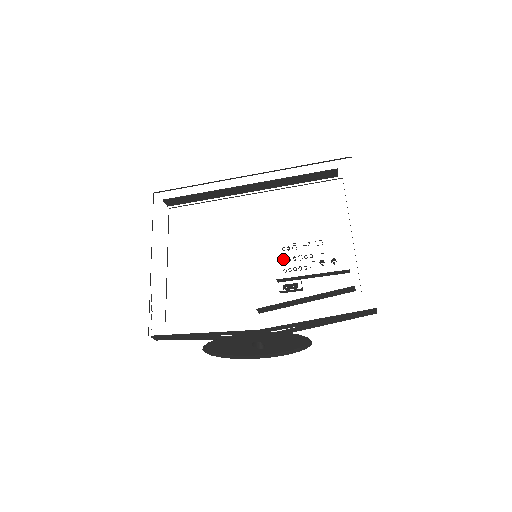
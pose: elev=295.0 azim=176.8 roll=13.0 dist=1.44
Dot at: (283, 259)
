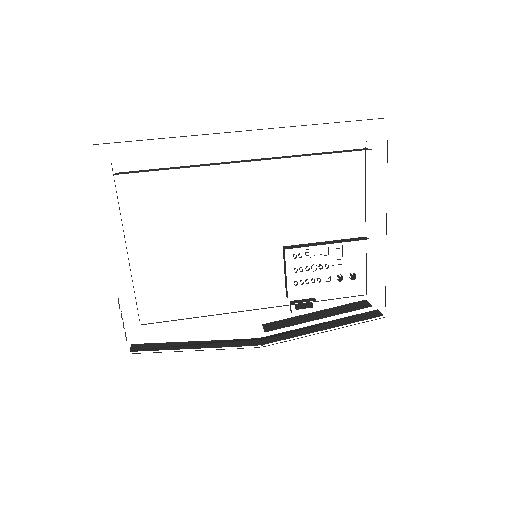
Dot at: occluded
